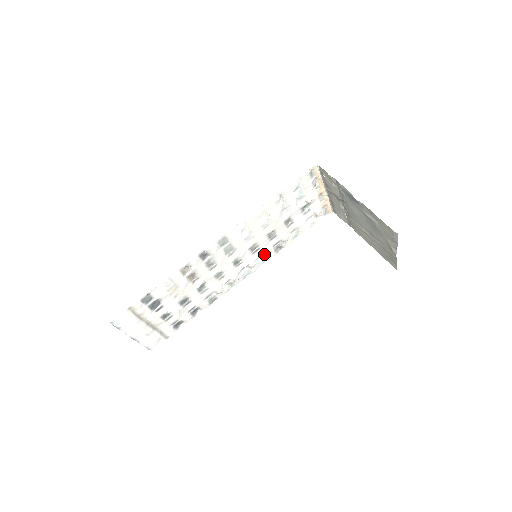
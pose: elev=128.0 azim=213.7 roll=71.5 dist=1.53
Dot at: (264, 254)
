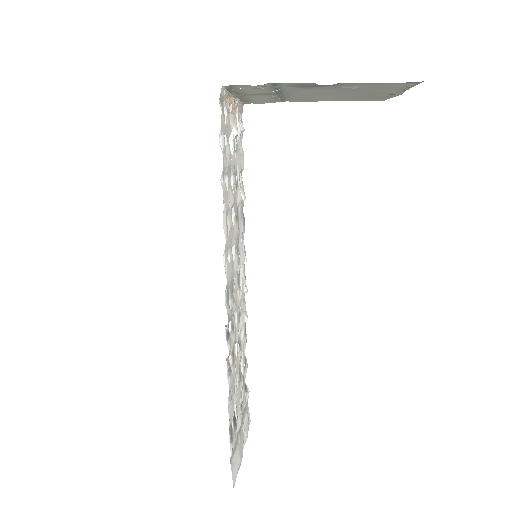
Dot at: (241, 235)
